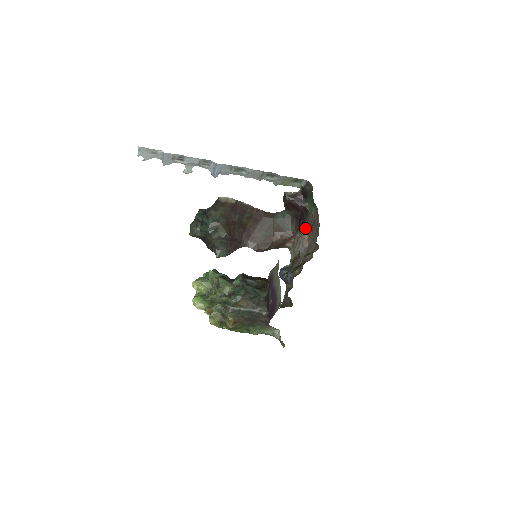
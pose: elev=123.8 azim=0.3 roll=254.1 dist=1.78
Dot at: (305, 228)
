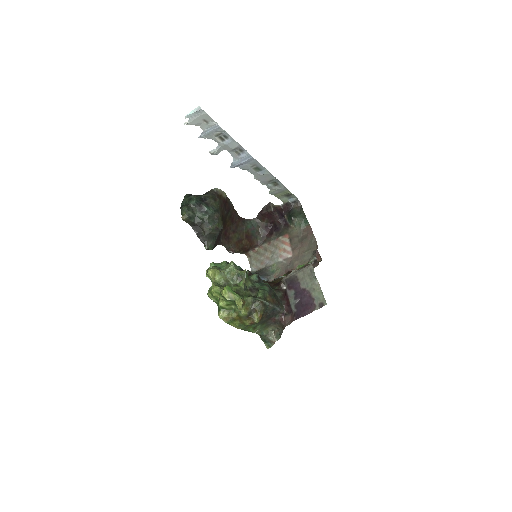
Dot at: (285, 240)
